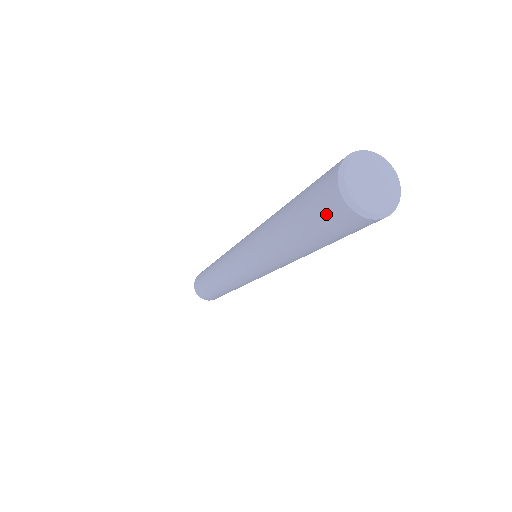
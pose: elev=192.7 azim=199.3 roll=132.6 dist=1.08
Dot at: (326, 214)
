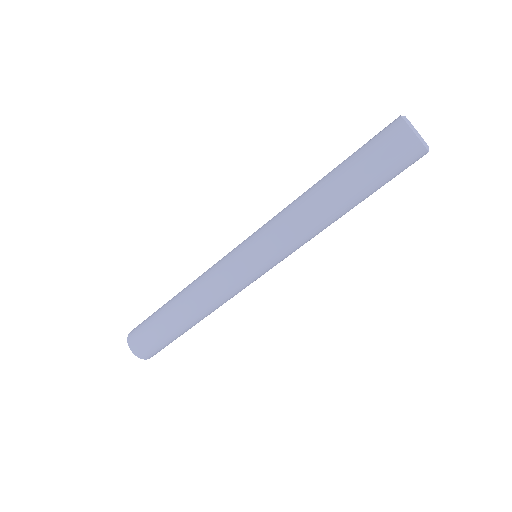
Dot at: (390, 147)
